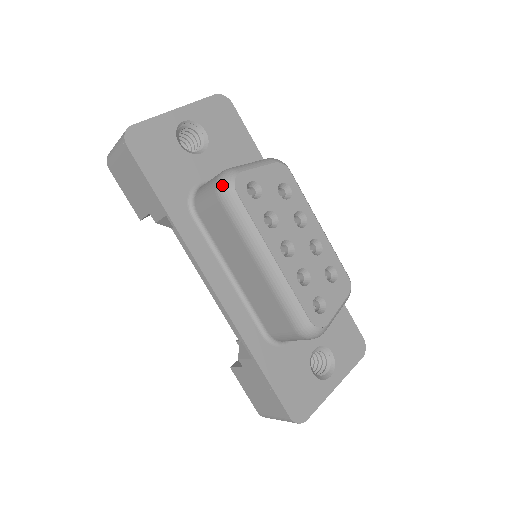
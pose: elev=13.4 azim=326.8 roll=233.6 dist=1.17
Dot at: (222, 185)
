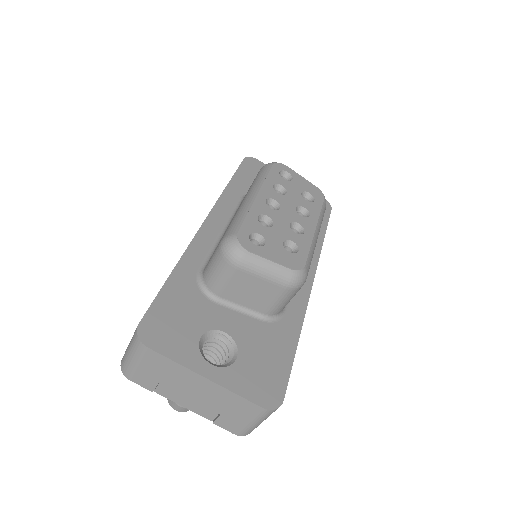
Dot at: (269, 163)
